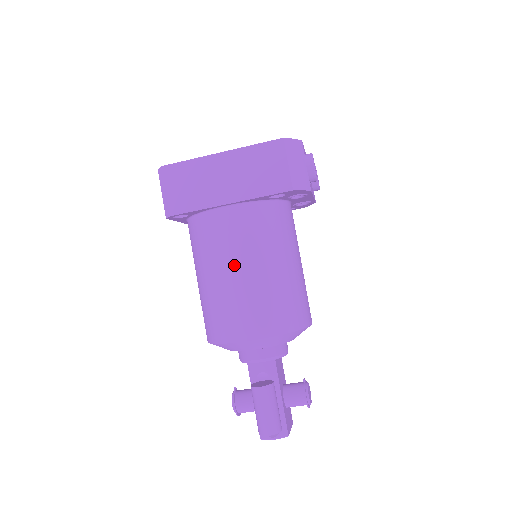
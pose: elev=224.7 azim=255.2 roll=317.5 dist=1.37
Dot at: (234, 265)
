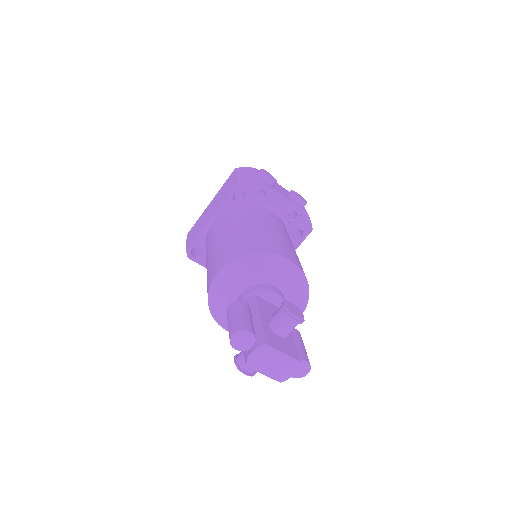
Dot at: (213, 244)
